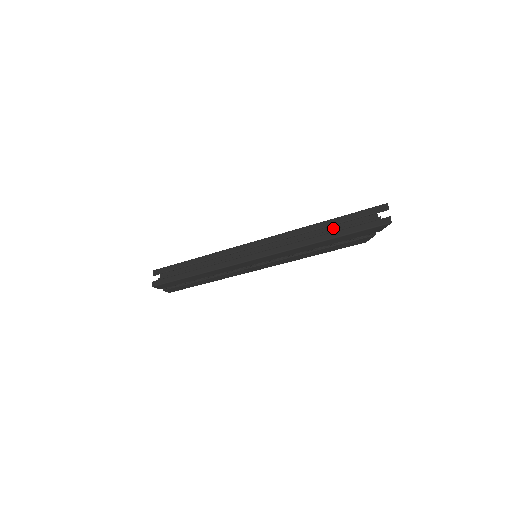
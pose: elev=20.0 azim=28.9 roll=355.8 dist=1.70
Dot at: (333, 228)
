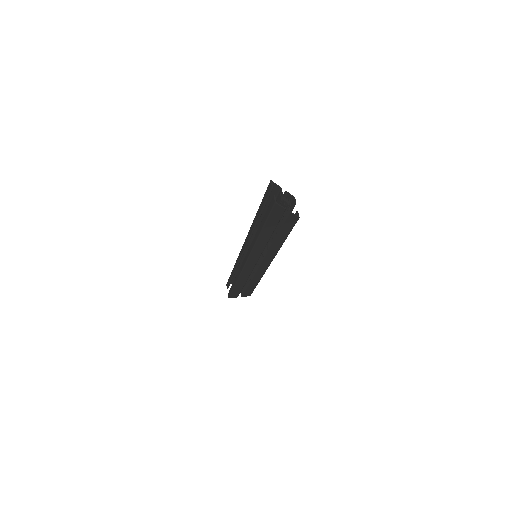
Dot at: occluded
